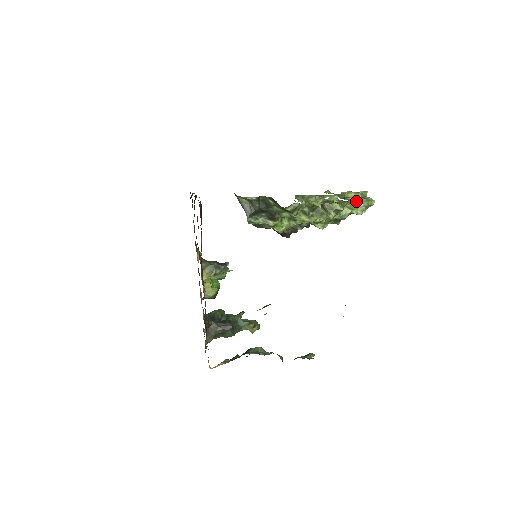
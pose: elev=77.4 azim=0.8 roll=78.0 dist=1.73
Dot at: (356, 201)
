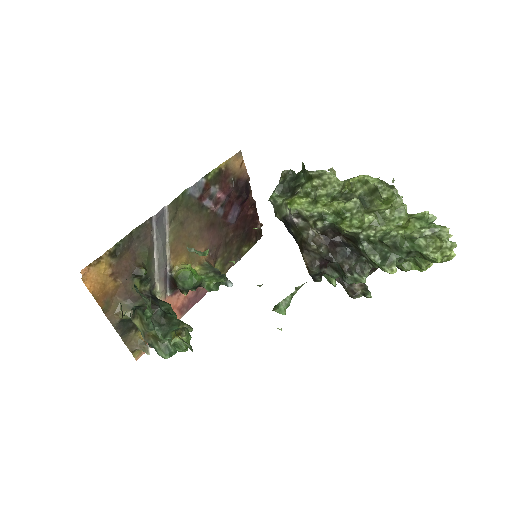
Dot at: (417, 218)
